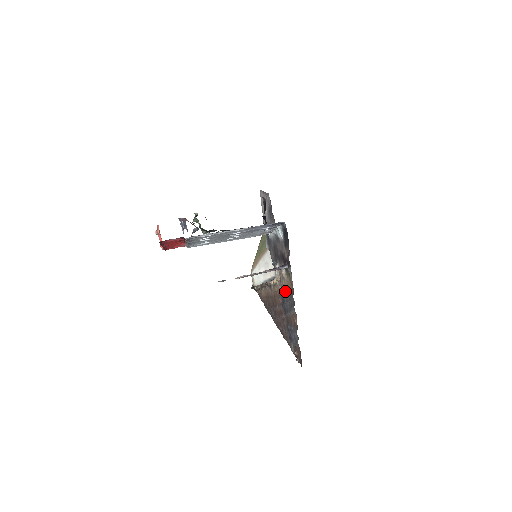
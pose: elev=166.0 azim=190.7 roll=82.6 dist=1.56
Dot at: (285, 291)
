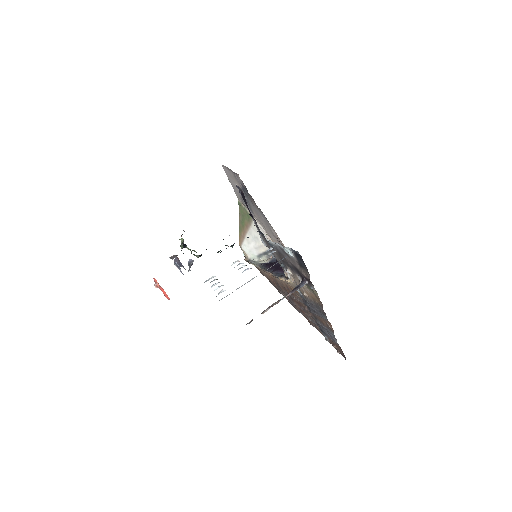
Dot at: (307, 296)
